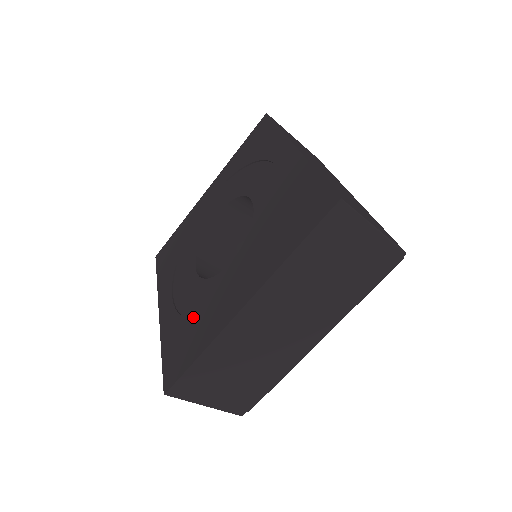
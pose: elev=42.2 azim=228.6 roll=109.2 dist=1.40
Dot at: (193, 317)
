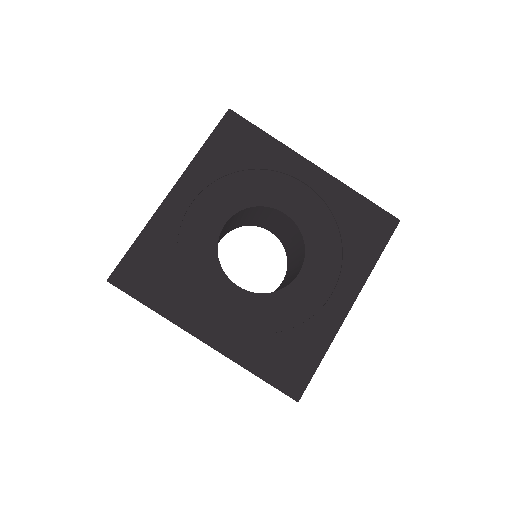
Dot at: (180, 265)
